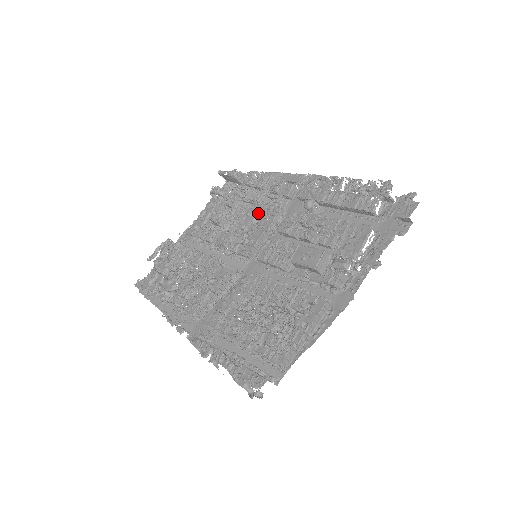
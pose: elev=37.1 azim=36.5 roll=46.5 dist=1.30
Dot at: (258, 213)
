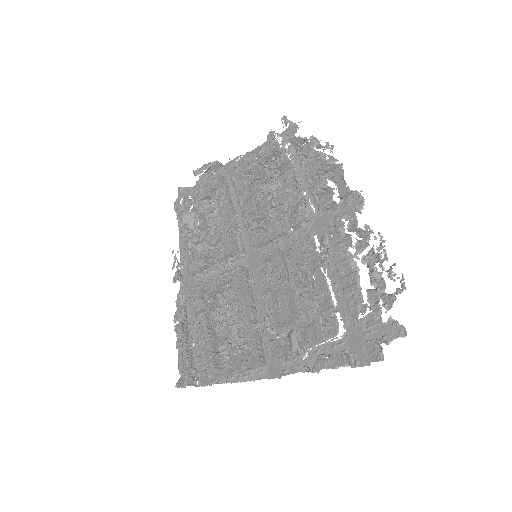
Dot at: (289, 202)
